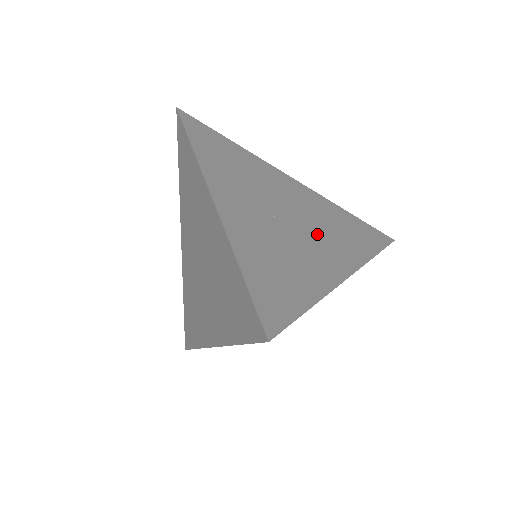
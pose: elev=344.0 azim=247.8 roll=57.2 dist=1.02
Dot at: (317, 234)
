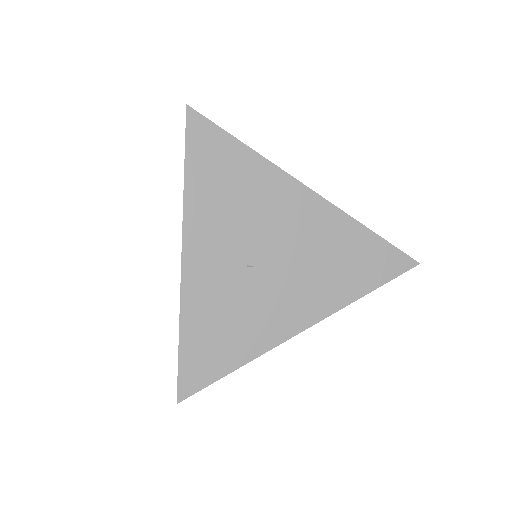
Dot at: (294, 279)
